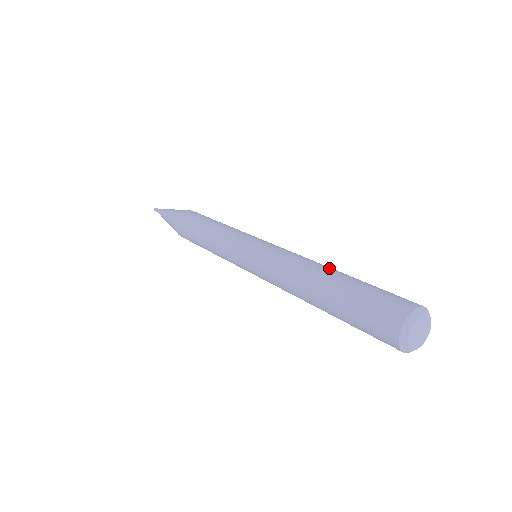
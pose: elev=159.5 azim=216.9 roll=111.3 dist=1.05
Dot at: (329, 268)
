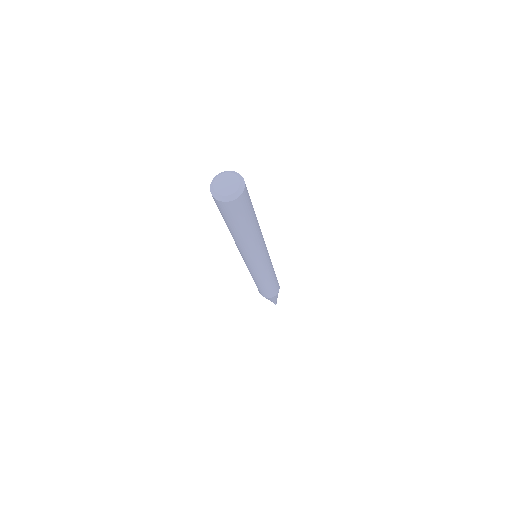
Dot at: occluded
